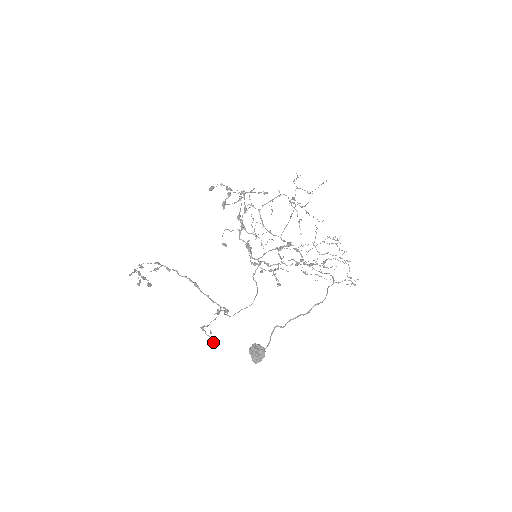
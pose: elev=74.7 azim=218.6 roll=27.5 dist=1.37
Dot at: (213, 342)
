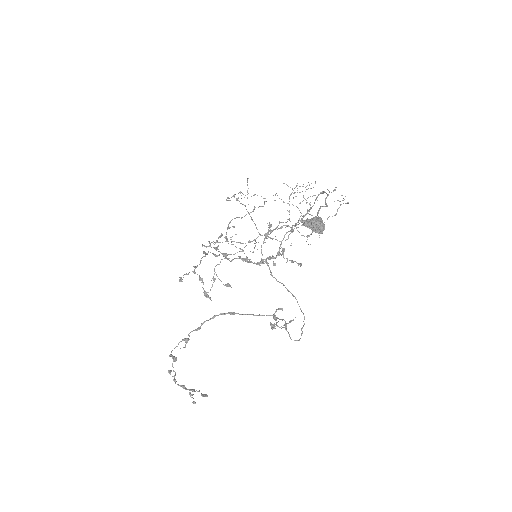
Dot at: (292, 320)
